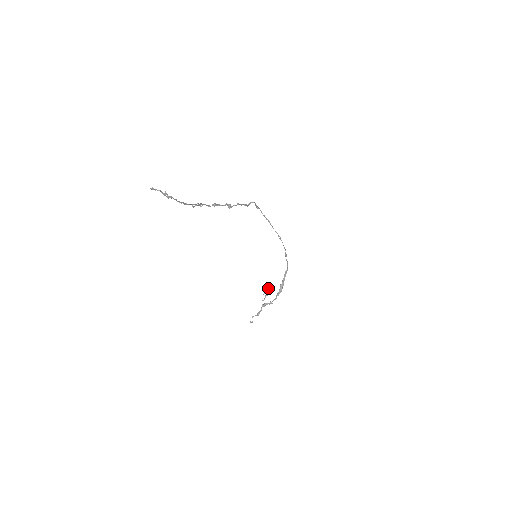
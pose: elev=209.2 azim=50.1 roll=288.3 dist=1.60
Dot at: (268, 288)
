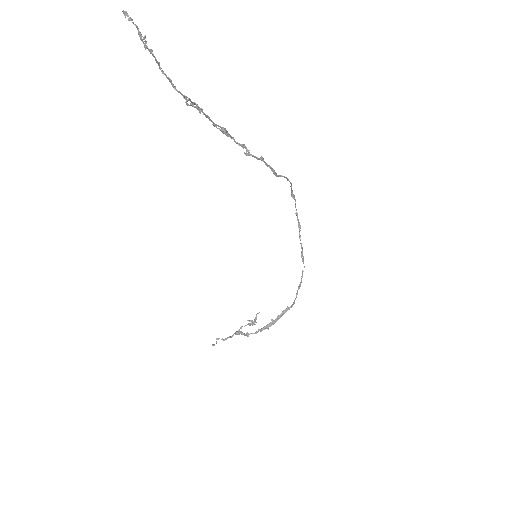
Dot at: occluded
